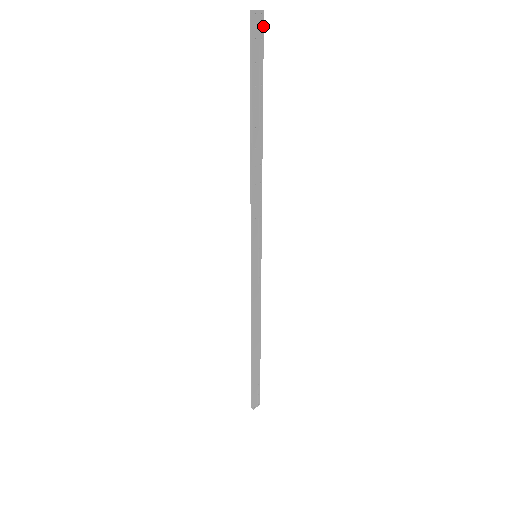
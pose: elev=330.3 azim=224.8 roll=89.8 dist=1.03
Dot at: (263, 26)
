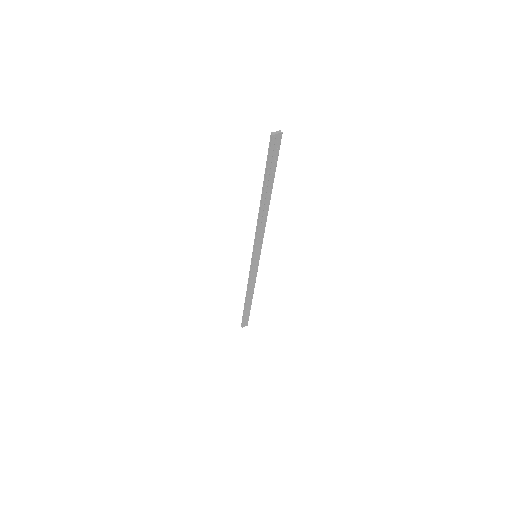
Dot at: (280, 141)
